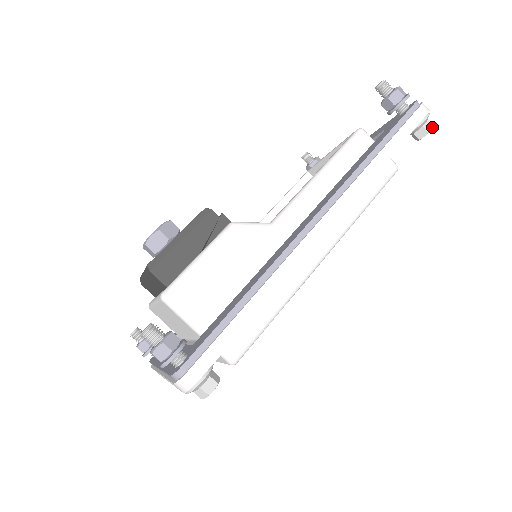
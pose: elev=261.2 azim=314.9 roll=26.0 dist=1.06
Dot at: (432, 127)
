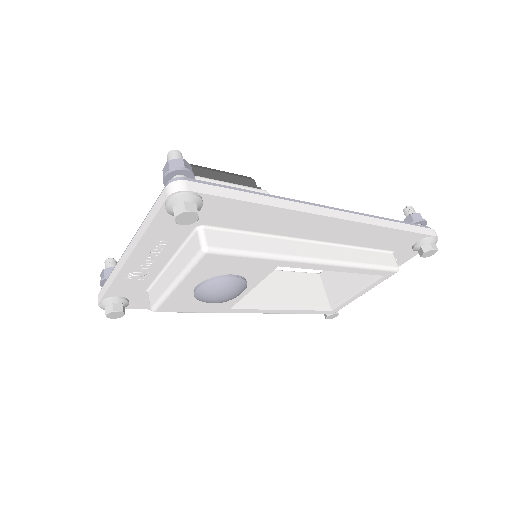
Dot at: (437, 249)
